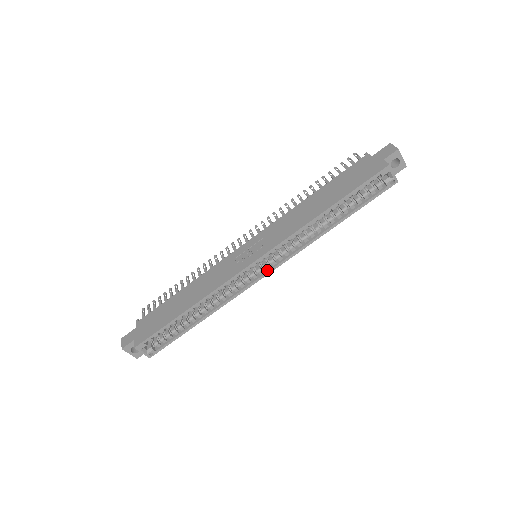
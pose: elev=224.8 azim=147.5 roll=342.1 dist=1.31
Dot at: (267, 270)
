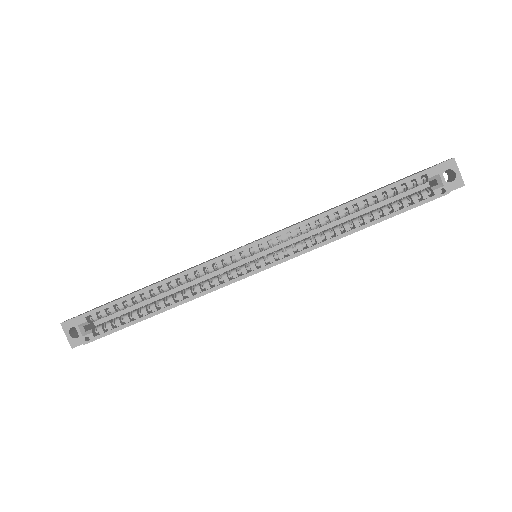
Dot at: (261, 266)
